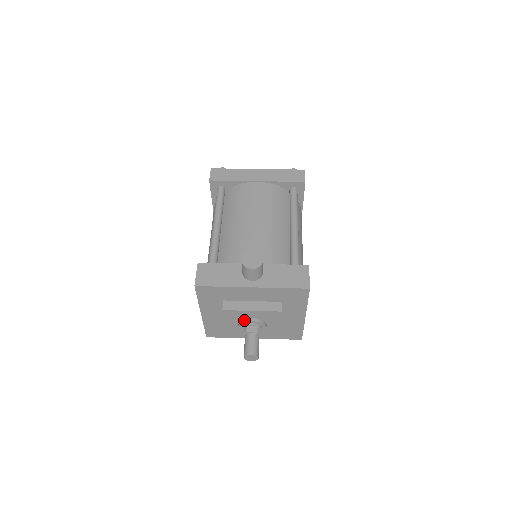
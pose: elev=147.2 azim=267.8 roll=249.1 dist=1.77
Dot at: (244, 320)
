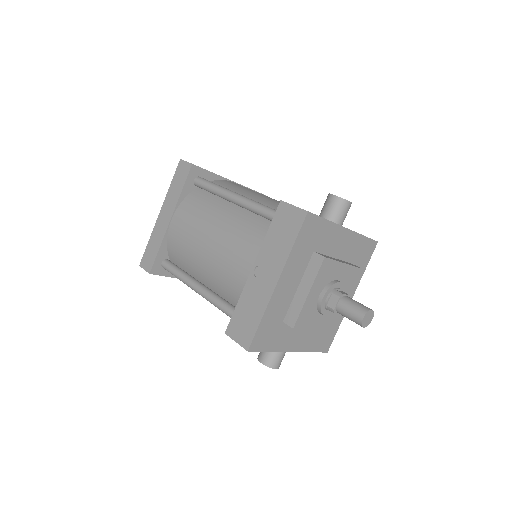
Dot at: (332, 282)
